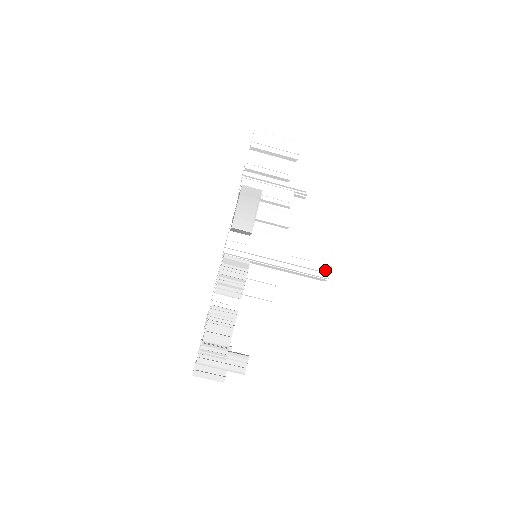
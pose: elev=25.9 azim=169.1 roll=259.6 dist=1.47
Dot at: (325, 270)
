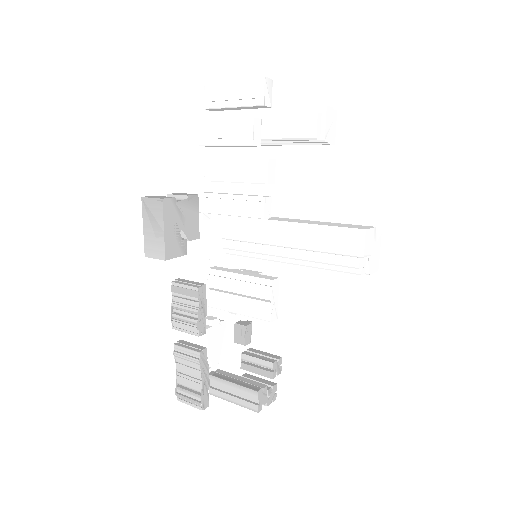
Dot at: (351, 265)
